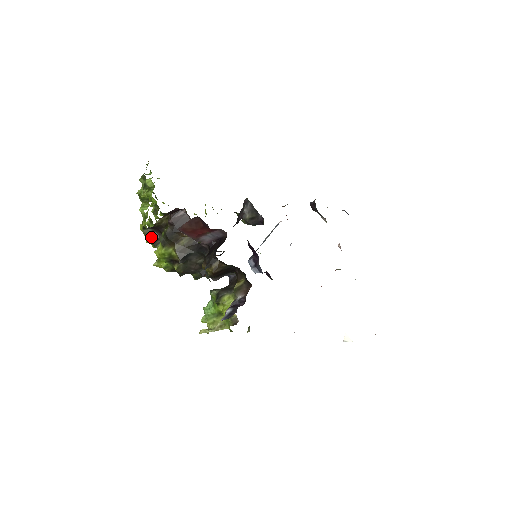
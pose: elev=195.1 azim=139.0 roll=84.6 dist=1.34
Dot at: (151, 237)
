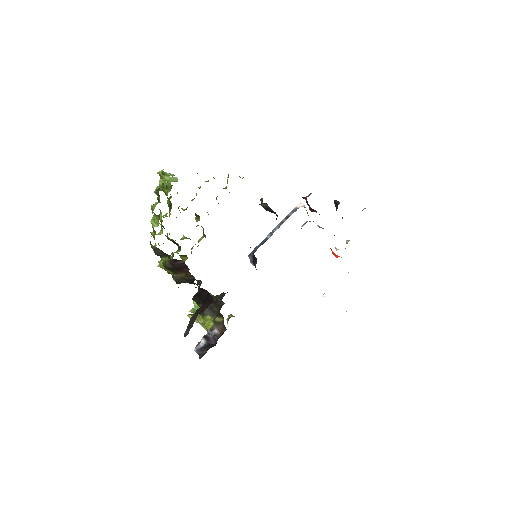
Dot at: (157, 252)
